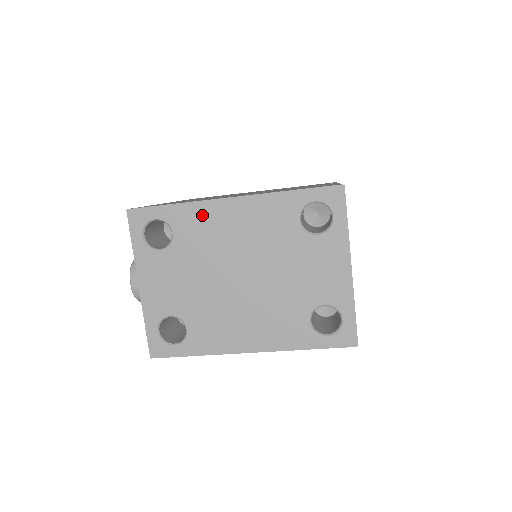
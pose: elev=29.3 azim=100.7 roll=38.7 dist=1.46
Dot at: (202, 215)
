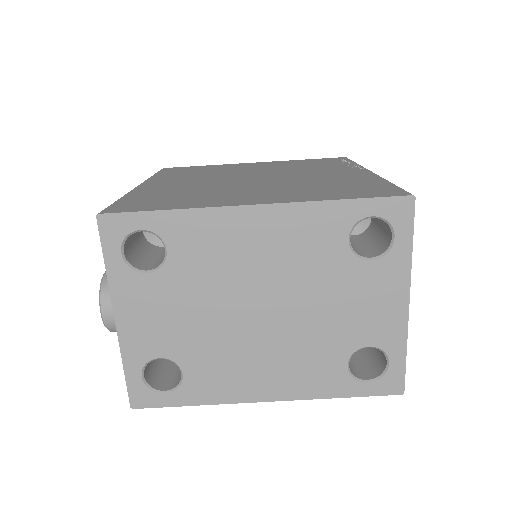
Dot at: (211, 227)
